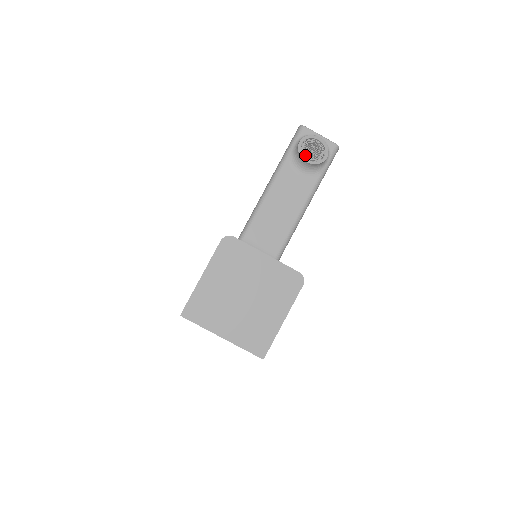
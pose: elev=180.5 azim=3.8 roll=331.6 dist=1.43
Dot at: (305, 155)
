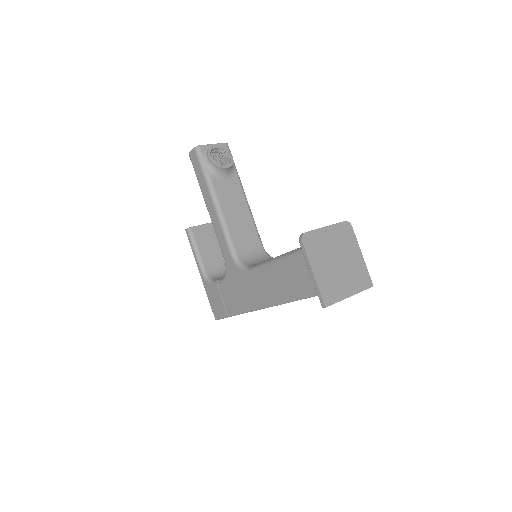
Dot at: (220, 164)
